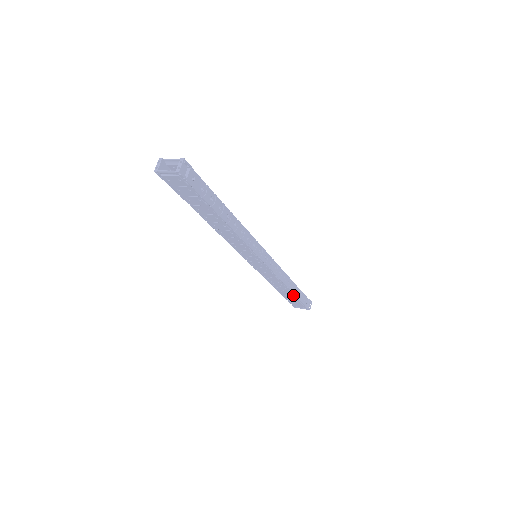
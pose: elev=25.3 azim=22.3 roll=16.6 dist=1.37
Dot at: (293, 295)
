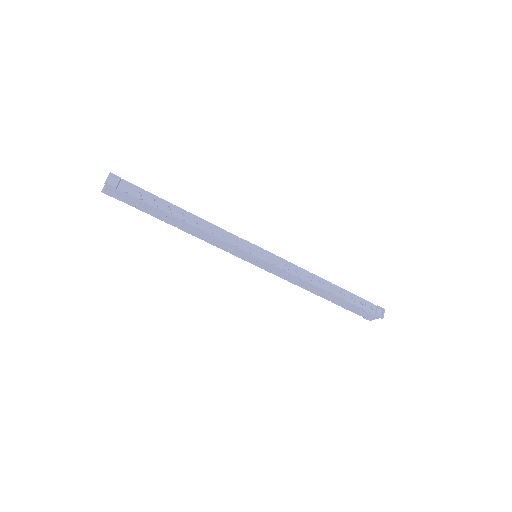
Dot at: (339, 298)
